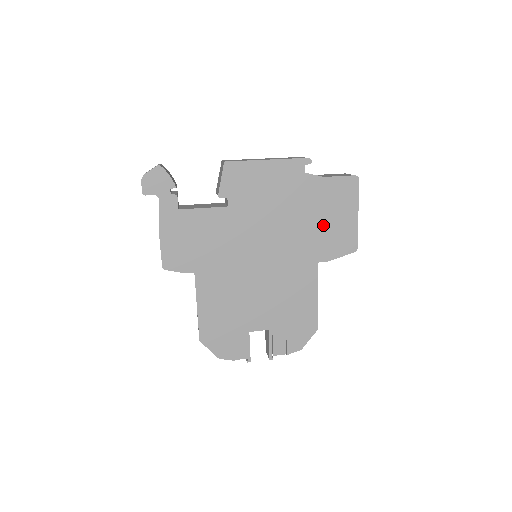
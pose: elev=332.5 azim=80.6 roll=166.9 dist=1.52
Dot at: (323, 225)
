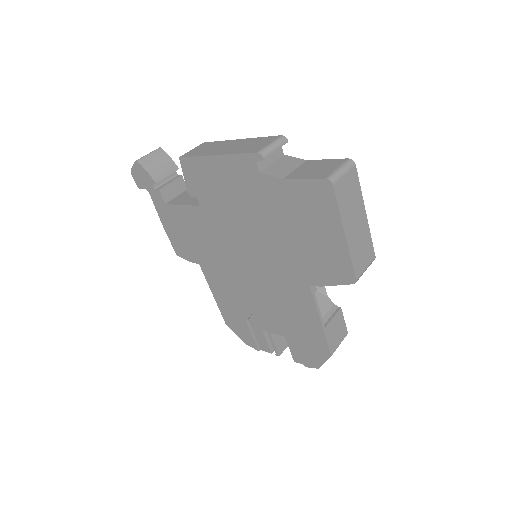
Dot at: (302, 241)
